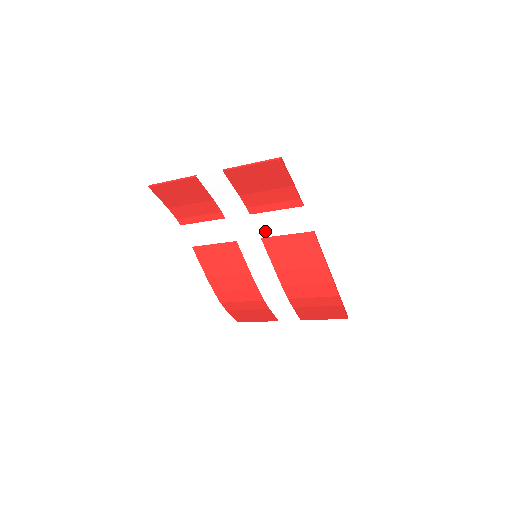
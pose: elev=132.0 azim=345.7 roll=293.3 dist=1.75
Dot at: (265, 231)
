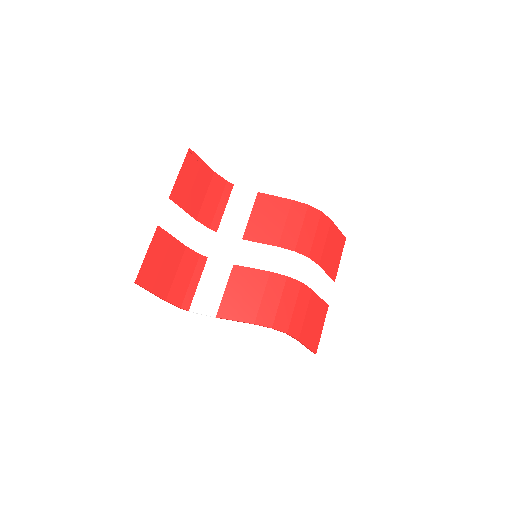
Dot at: (238, 231)
